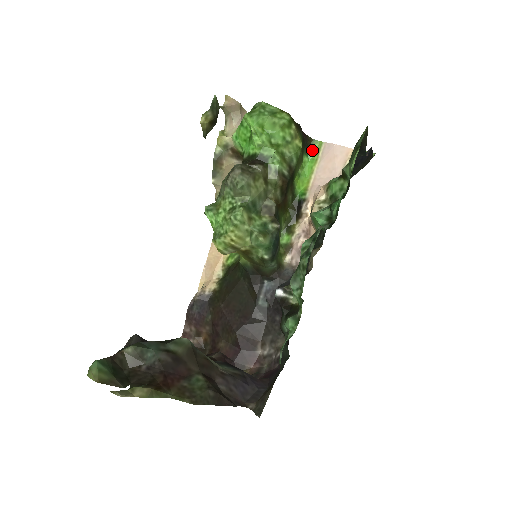
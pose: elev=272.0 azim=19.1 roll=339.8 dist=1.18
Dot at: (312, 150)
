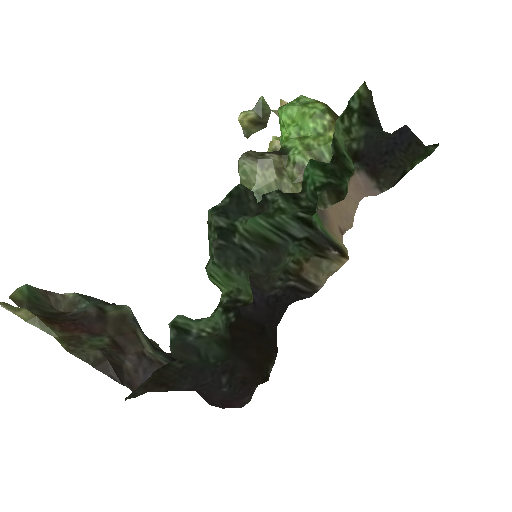
Dot at: occluded
